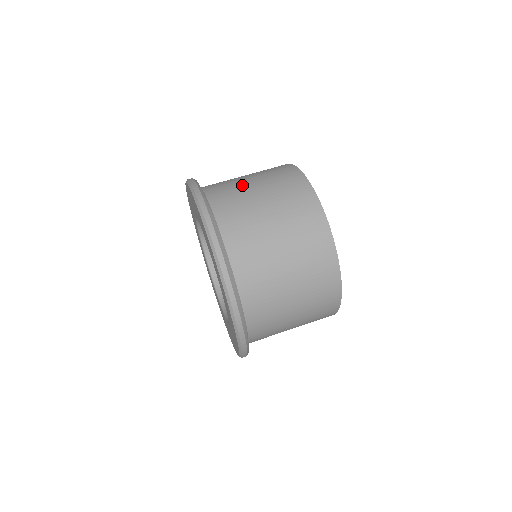
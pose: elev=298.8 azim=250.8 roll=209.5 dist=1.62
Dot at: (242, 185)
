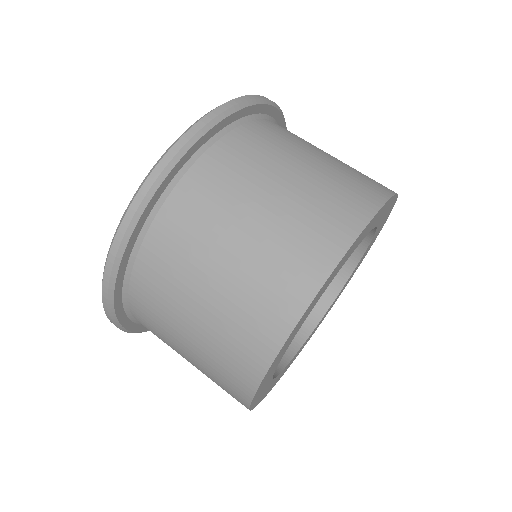
Dot at: (225, 225)
